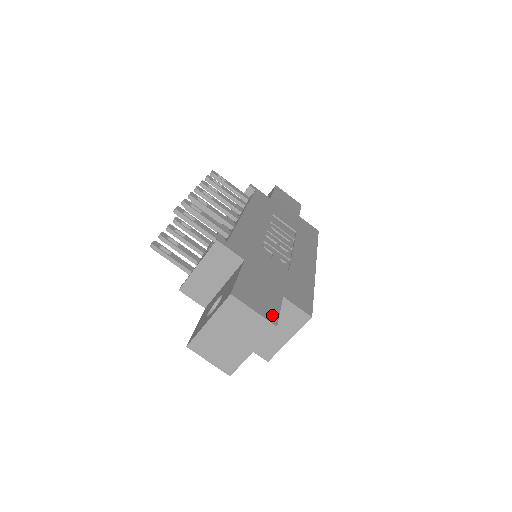
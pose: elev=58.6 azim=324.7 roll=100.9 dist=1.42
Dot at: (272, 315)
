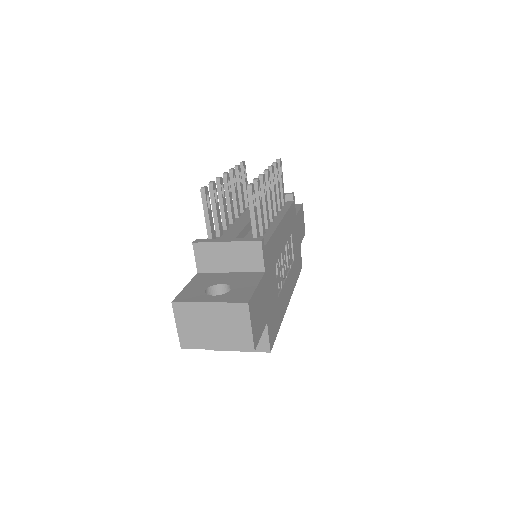
Dot at: (257, 338)
